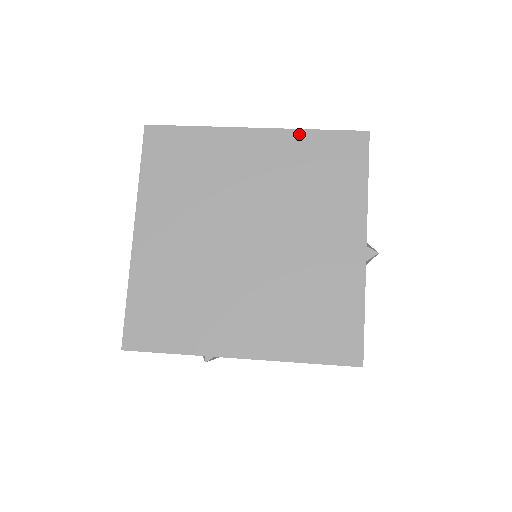
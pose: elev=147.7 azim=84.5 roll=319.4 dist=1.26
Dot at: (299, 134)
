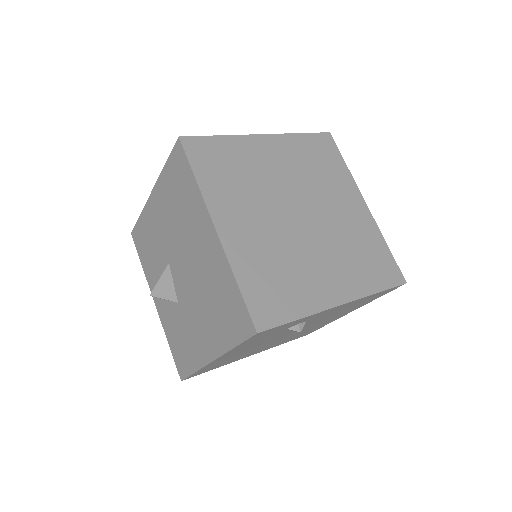
Dot at: (293, 137)
